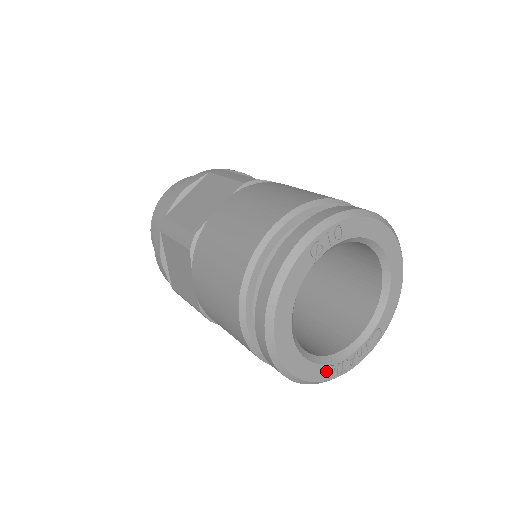
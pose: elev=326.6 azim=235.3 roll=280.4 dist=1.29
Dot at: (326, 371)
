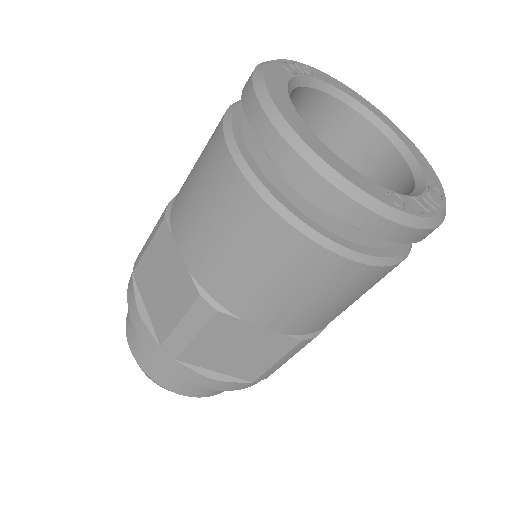
Dot at: (391, 197)
